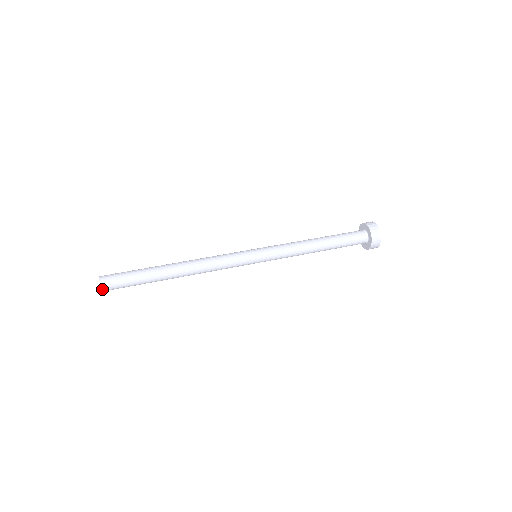
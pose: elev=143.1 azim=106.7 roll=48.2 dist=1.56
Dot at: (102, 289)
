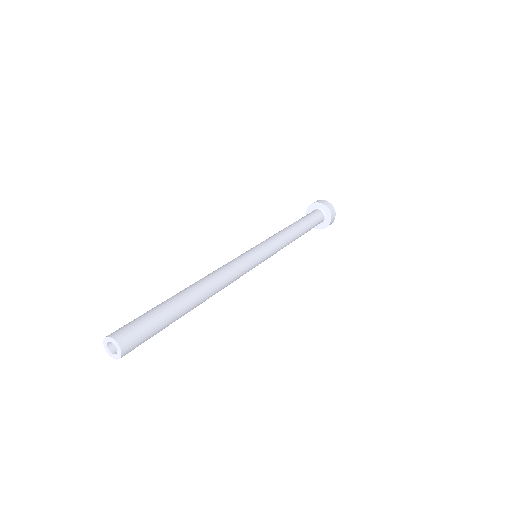
Dot at: (119, 358)
